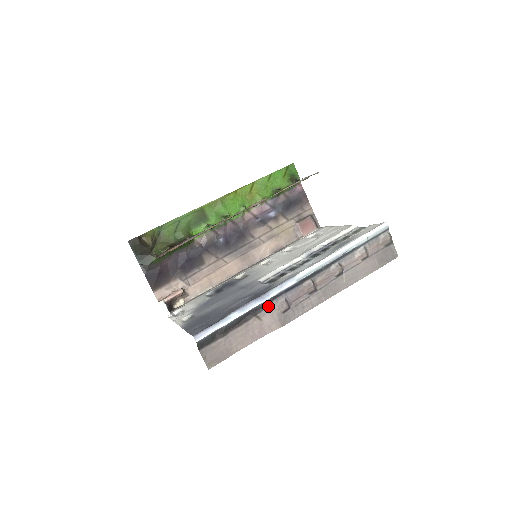
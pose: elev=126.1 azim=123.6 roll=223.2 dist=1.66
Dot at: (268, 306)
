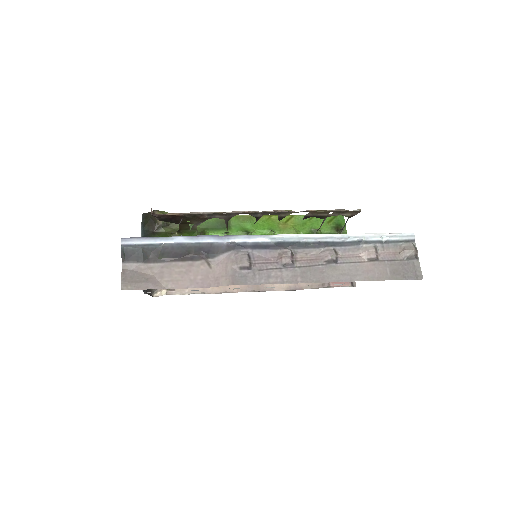
Dot at: (225, 254)
